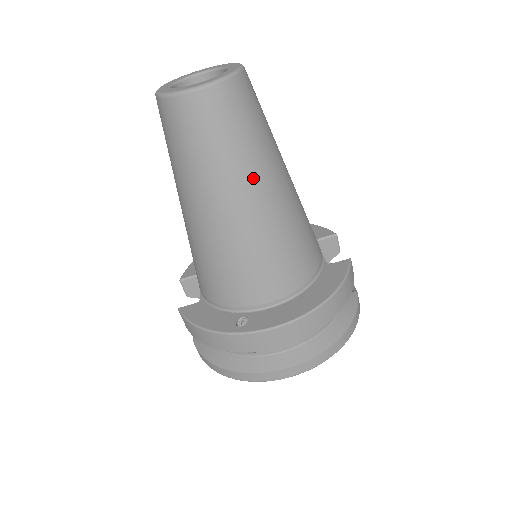
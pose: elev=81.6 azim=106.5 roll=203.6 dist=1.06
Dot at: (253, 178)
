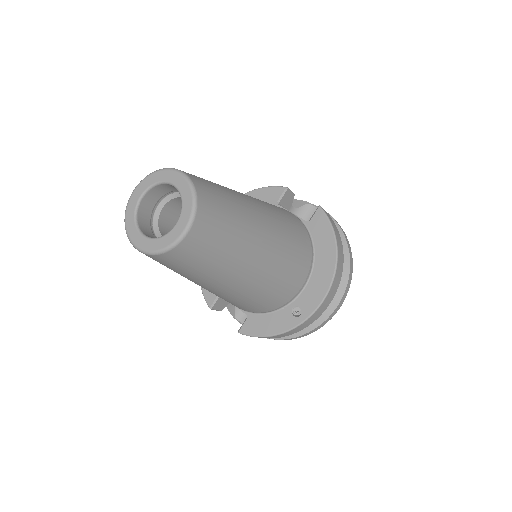
Dot at: (252, 239)
